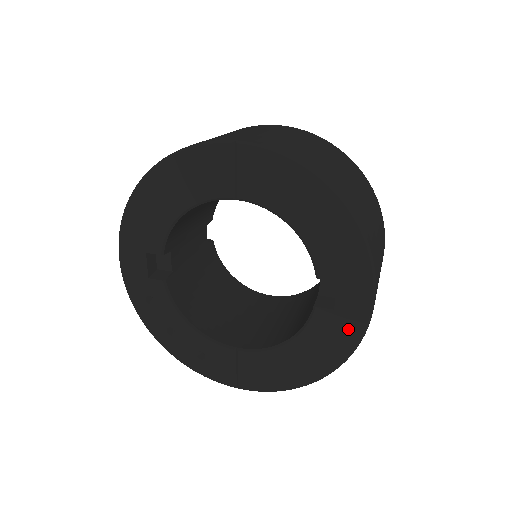
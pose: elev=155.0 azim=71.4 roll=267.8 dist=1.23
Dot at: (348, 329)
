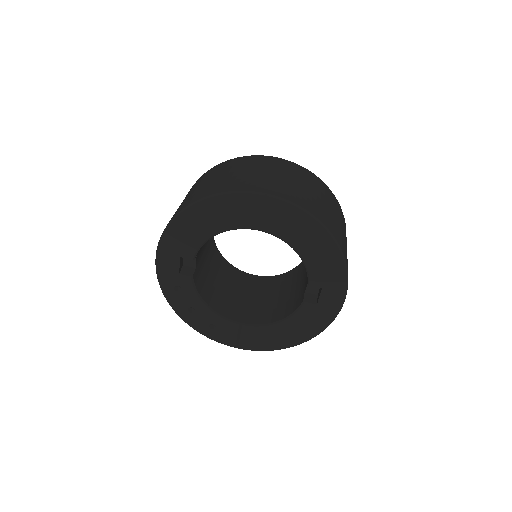
Dot at: (324, 316)
